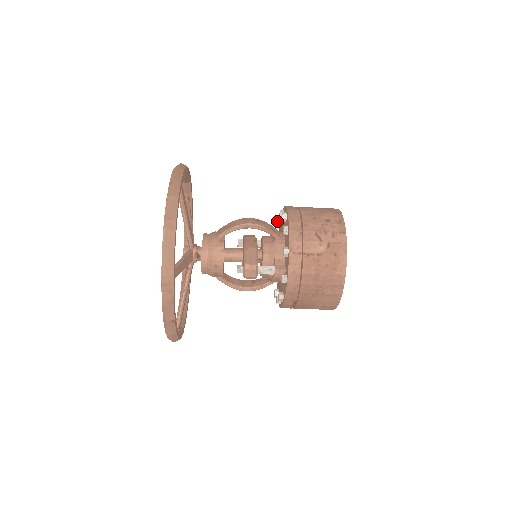
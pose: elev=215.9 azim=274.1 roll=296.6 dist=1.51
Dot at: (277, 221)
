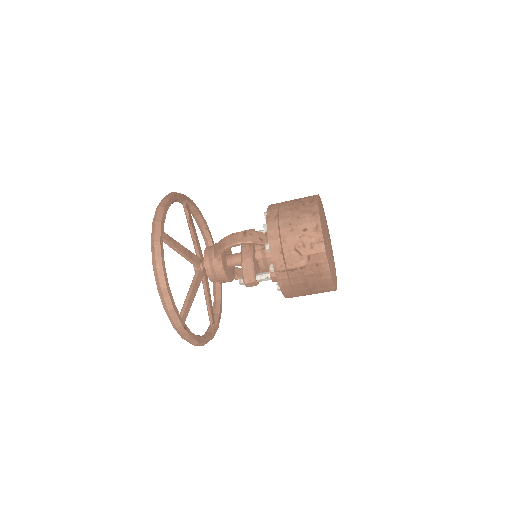
Dot at: occluded
